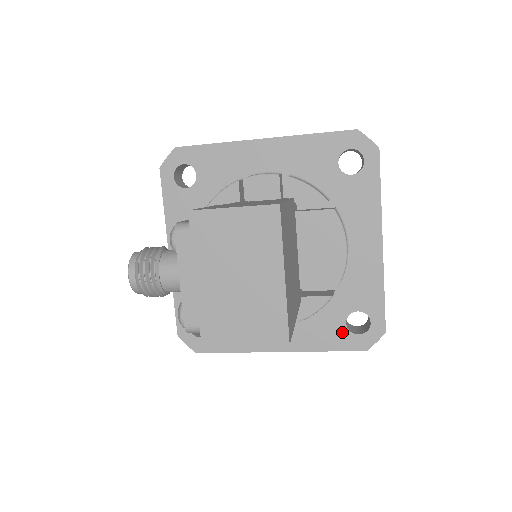
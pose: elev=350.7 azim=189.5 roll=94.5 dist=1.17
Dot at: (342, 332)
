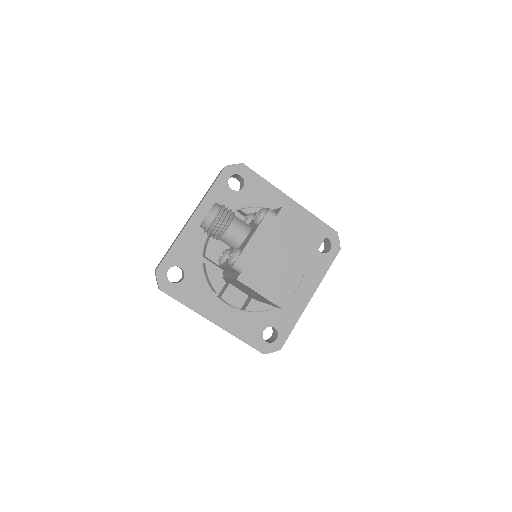
Dot at: (258, 334)
